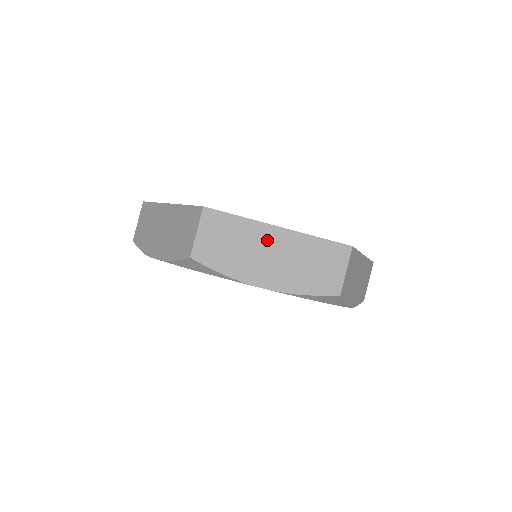
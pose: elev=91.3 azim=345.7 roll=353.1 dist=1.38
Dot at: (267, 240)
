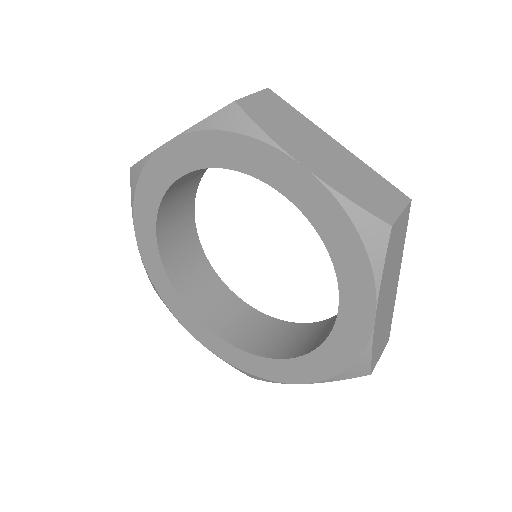
Dot at: occluded
